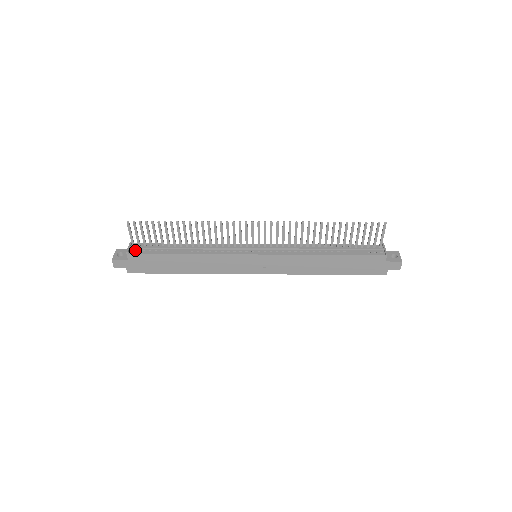
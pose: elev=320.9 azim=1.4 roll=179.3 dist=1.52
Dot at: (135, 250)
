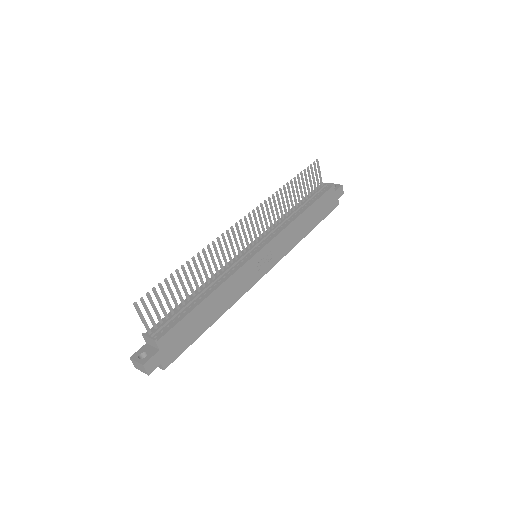
Dot at: (158, 333)
